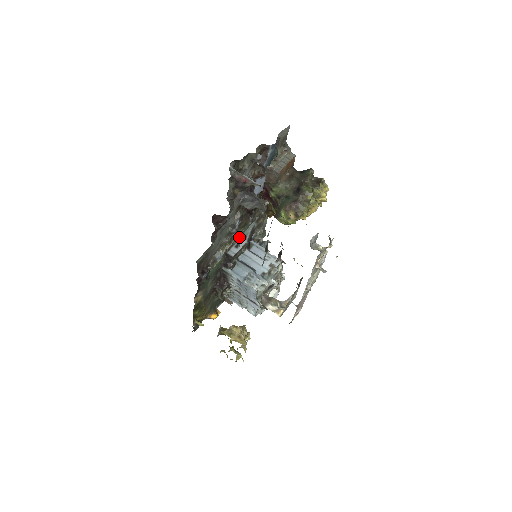
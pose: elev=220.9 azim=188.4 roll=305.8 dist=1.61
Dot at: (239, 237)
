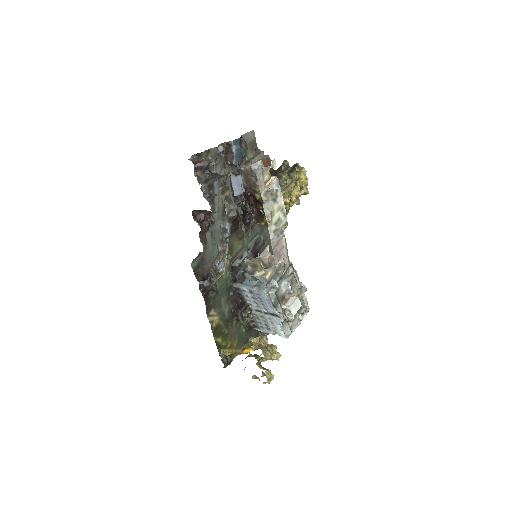
Dot at: (243, 251)
